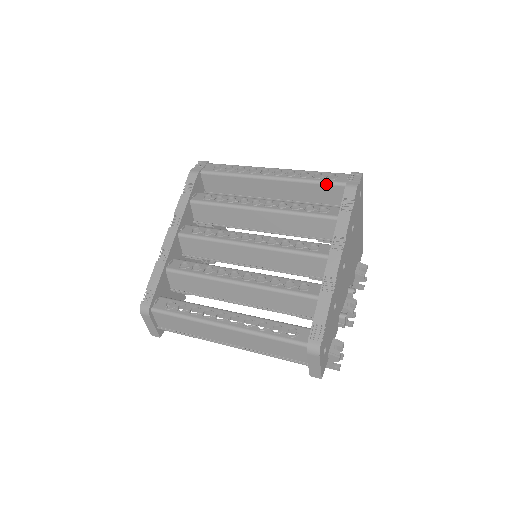
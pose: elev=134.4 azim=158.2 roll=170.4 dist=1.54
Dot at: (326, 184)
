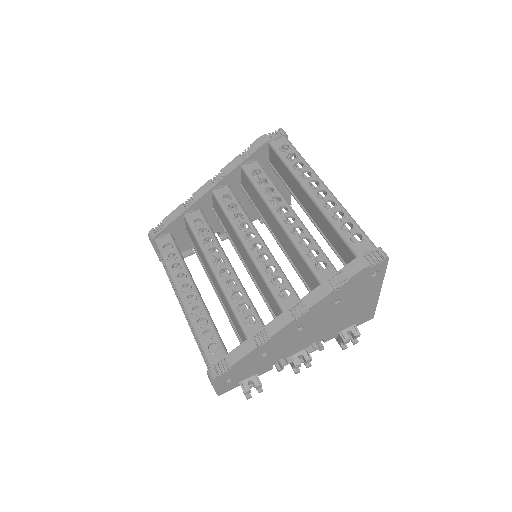
Dot at: (344, 242)
